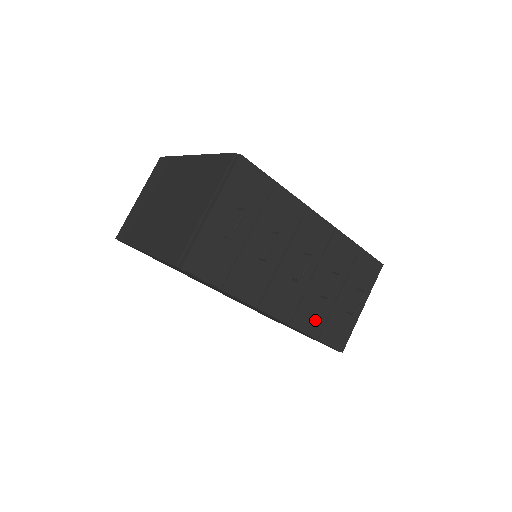
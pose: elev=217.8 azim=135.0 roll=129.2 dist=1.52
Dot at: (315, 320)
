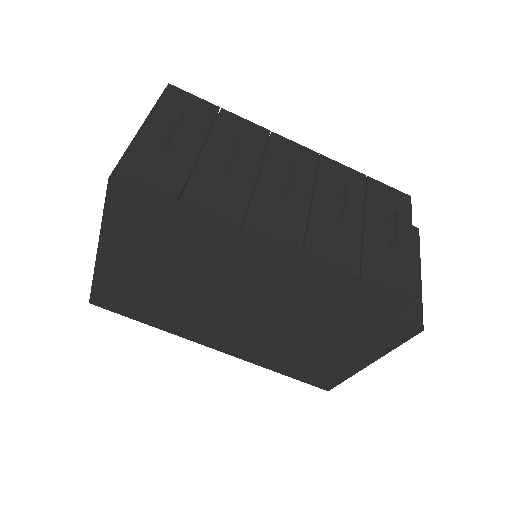
Dot at: (343, 250)
